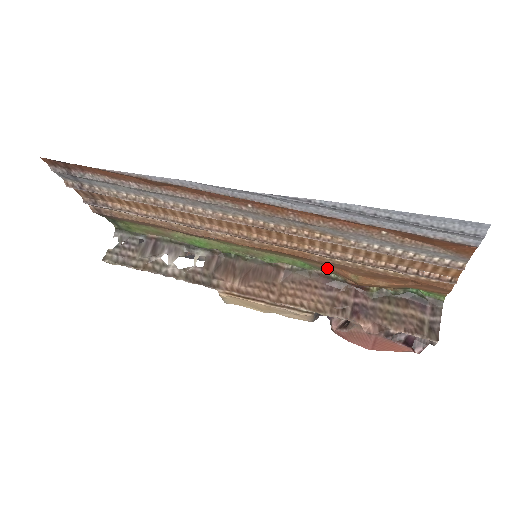
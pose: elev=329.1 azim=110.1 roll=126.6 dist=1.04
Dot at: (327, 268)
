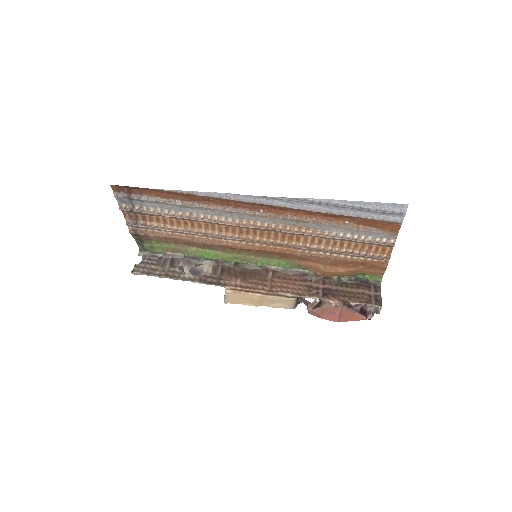
Dot at: (304, 264)
